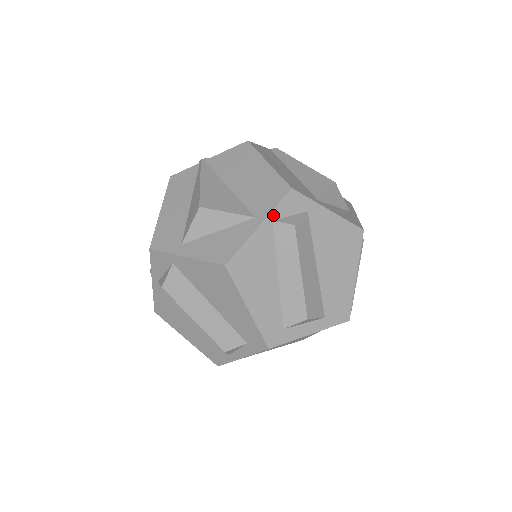
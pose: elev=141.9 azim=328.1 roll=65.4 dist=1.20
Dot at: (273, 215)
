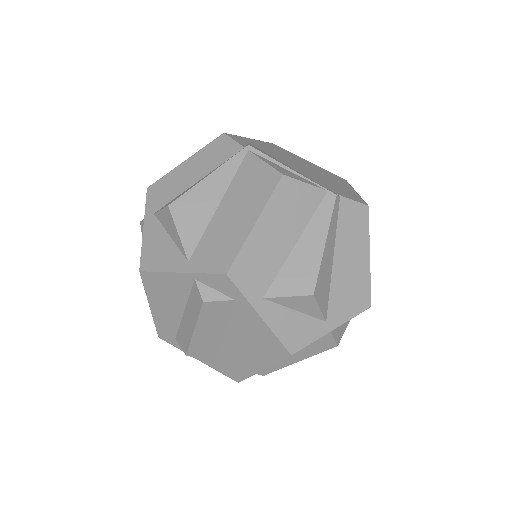
Dot at: (197, 276)
